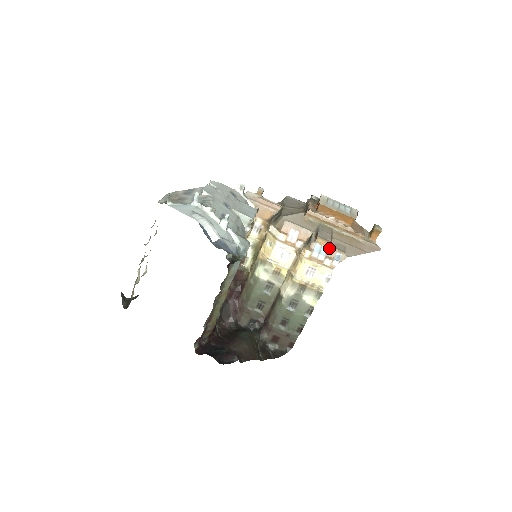
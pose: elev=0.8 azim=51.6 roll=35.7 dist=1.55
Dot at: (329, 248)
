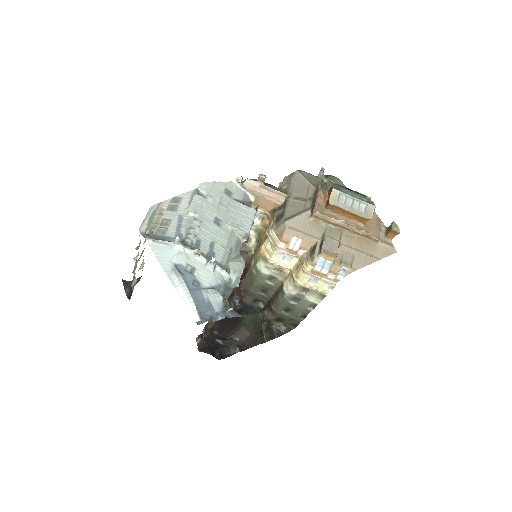
Dot at: (334, 262)
